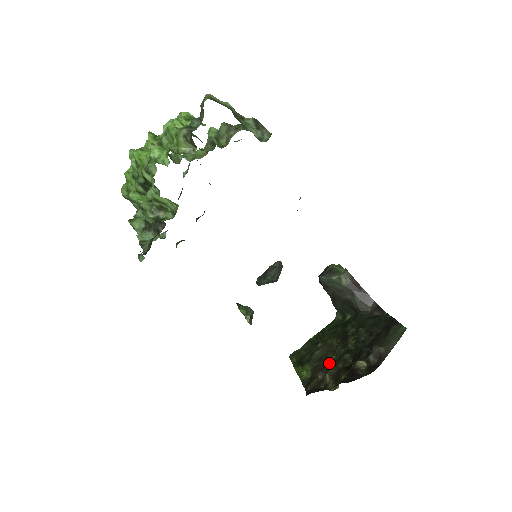
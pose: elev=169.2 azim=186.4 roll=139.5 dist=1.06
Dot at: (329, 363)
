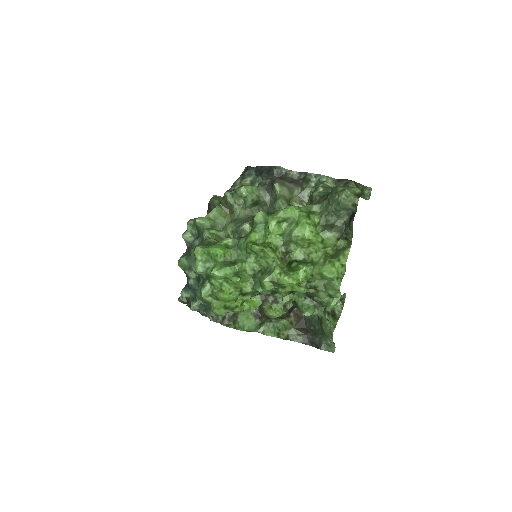
Dot at: occluded
